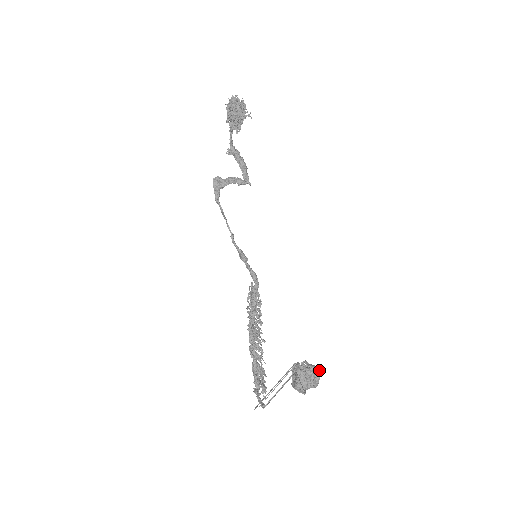
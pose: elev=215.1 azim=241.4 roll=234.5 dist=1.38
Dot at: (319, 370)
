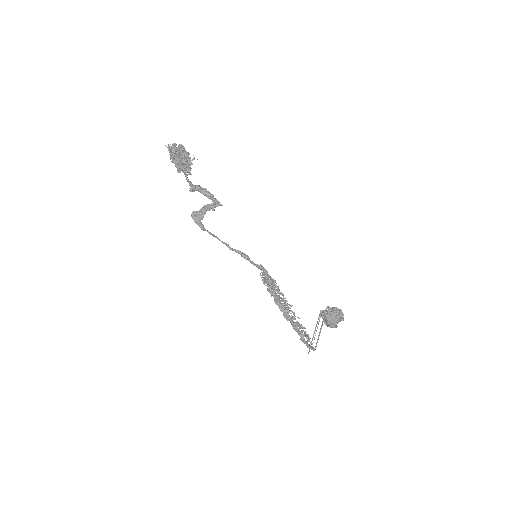
Dot at: (340, 309)
